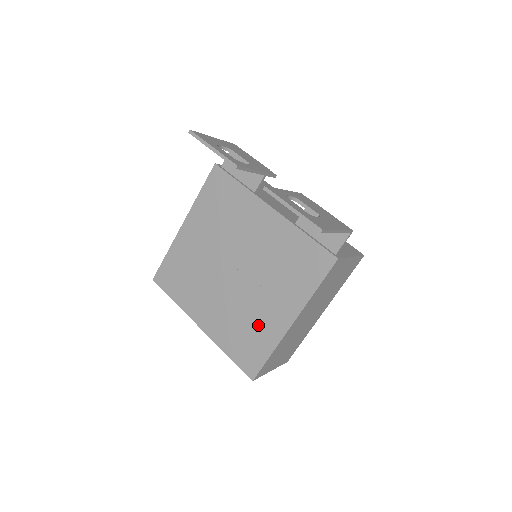
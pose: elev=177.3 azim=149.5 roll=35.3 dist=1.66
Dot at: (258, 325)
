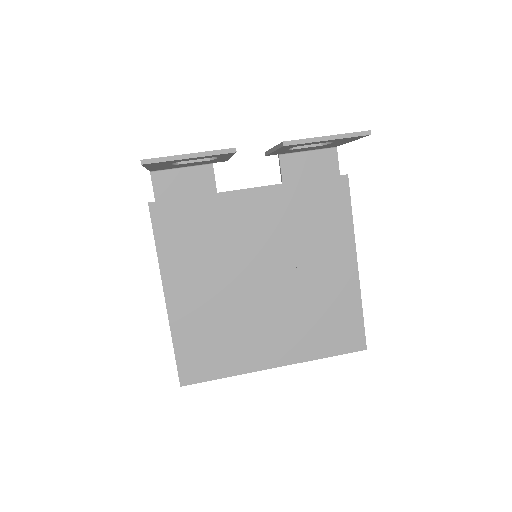
Dot at: (330, 300)
